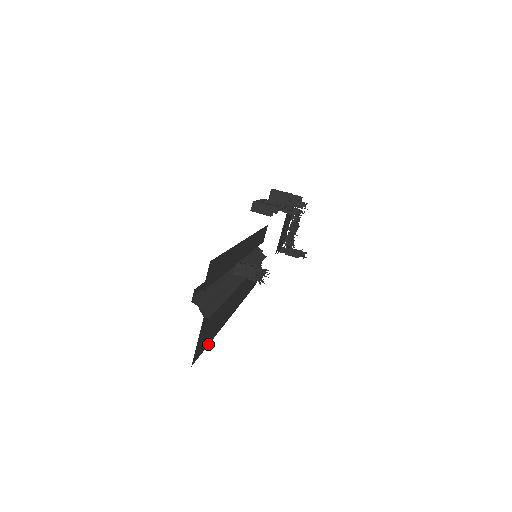
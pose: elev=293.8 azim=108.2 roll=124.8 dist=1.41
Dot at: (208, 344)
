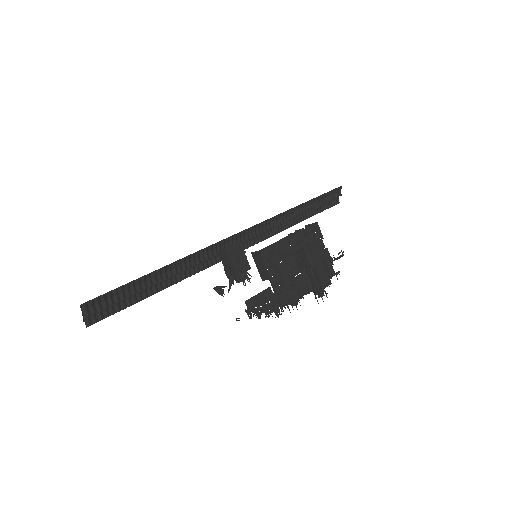
Dot at: occluded
